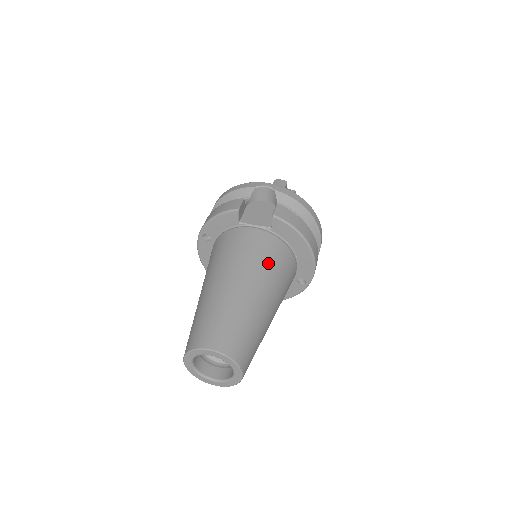
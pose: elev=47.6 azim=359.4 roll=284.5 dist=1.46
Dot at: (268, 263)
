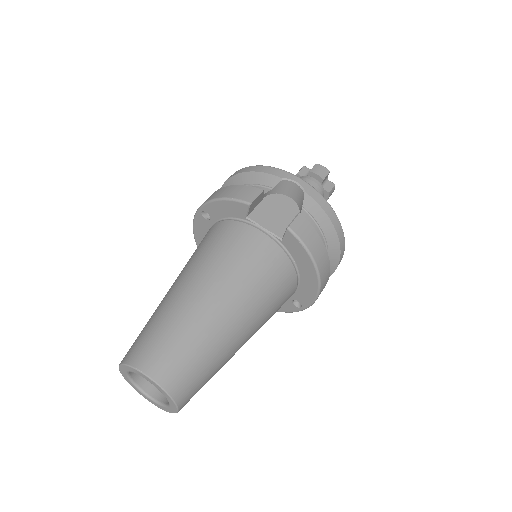
Dot at: (260, 283)
